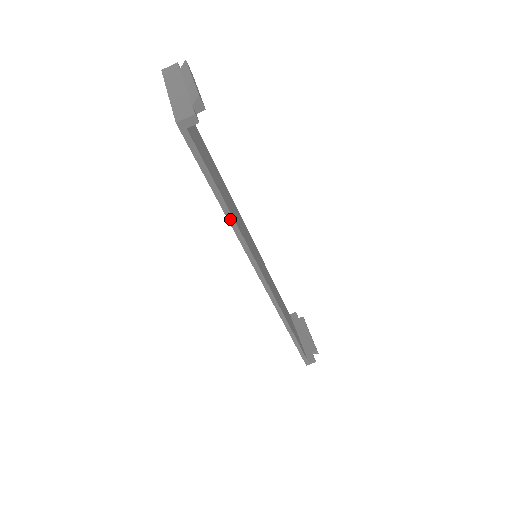
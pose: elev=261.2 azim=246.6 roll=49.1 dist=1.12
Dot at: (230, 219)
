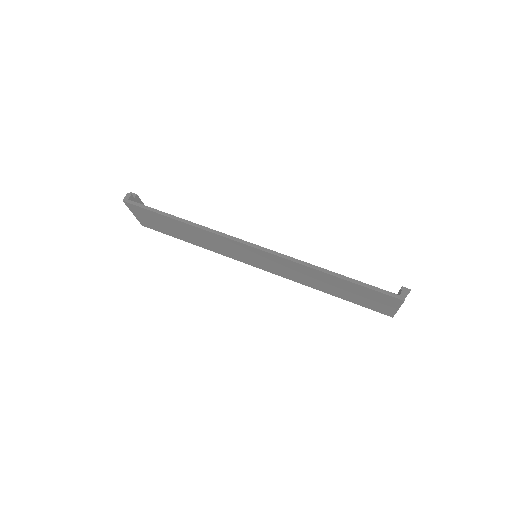
Dot at: (184, 222)
